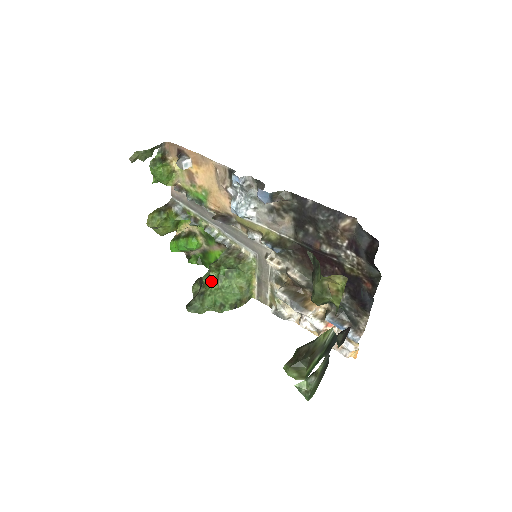
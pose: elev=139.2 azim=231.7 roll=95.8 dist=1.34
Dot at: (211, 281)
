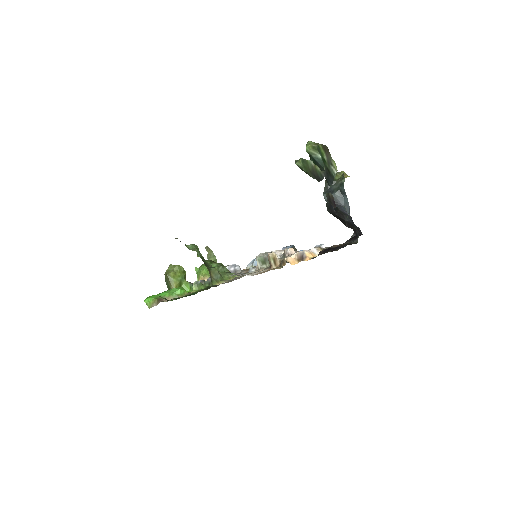
Dot at: occluded
